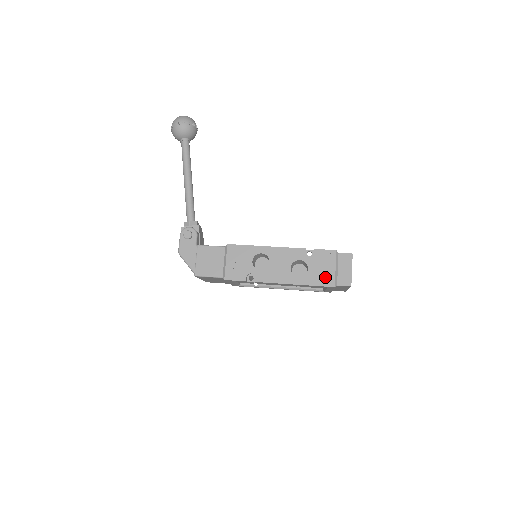
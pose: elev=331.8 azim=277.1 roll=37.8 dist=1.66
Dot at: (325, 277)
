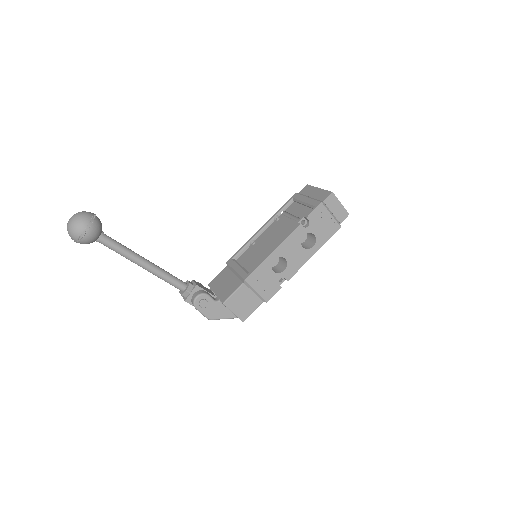
Dot at: (330, 228)
